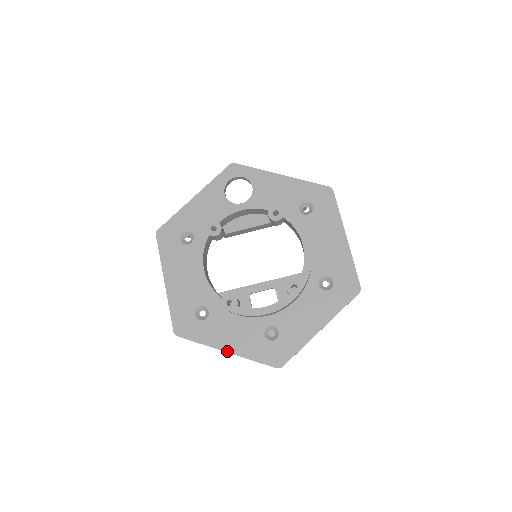
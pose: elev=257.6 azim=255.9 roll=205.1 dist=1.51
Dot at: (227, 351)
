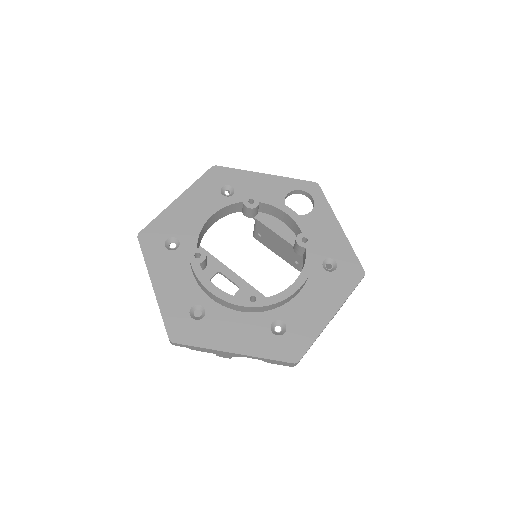
Dot at: (154, 286)
